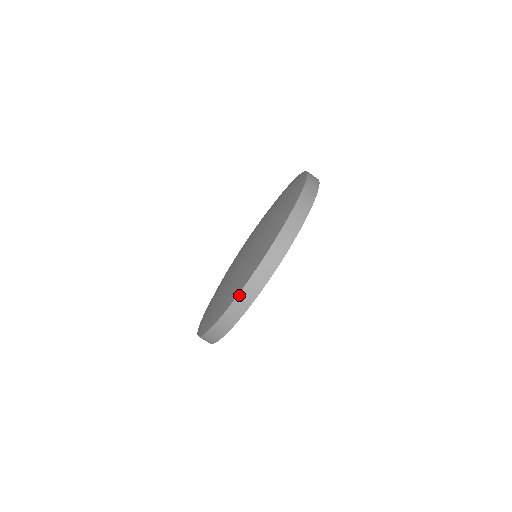
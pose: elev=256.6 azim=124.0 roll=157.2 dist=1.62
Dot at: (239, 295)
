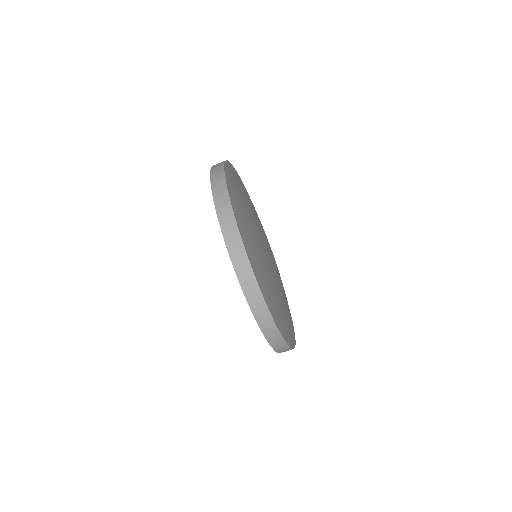
Dot at: (230, 254)
